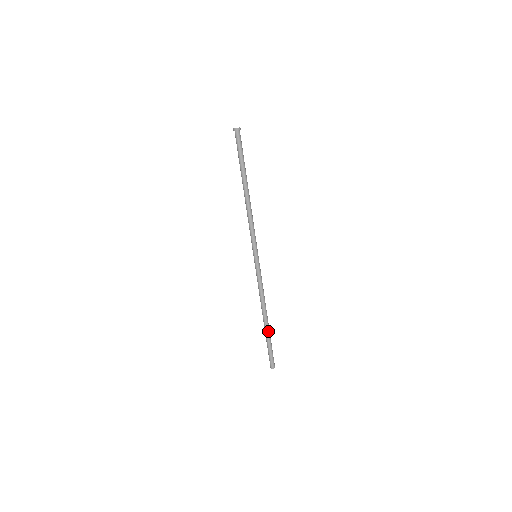
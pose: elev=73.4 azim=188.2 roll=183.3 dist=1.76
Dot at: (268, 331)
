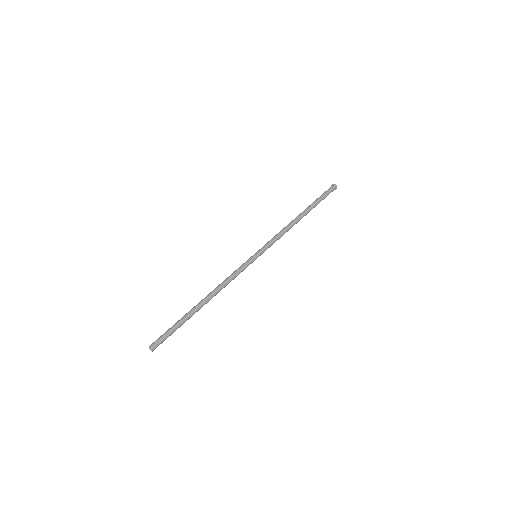
Dot at: (190, 311)
